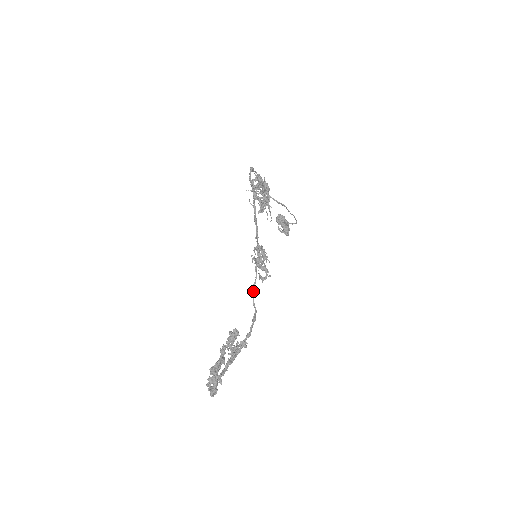
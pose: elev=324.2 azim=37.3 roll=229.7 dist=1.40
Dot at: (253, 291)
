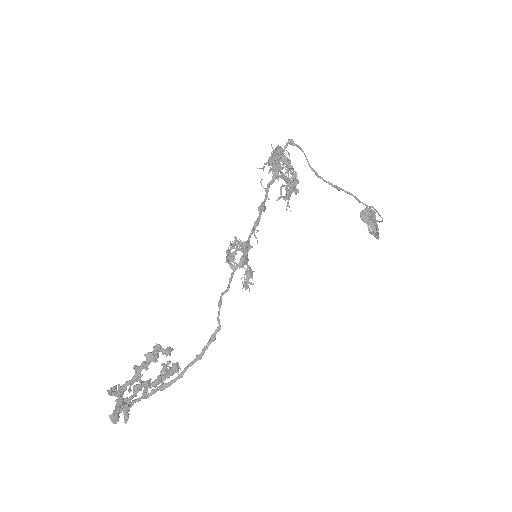
Dot at: (219, 300)
